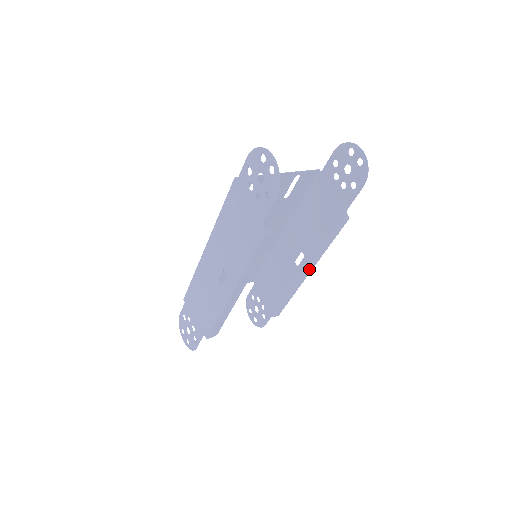
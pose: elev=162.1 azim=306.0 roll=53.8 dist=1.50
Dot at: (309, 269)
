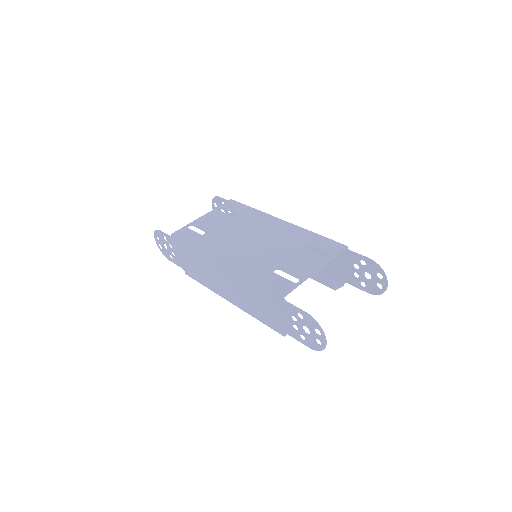
Dot at: occluded
